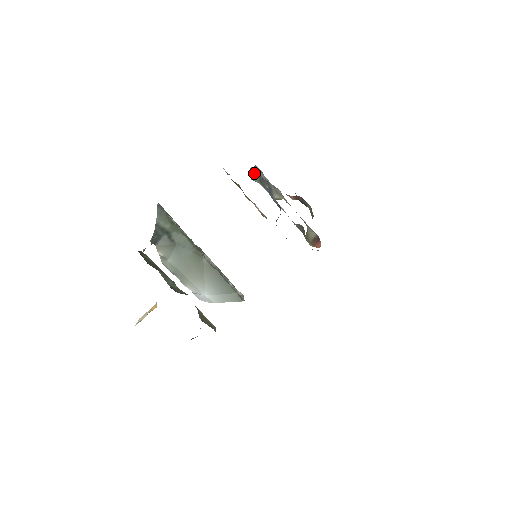
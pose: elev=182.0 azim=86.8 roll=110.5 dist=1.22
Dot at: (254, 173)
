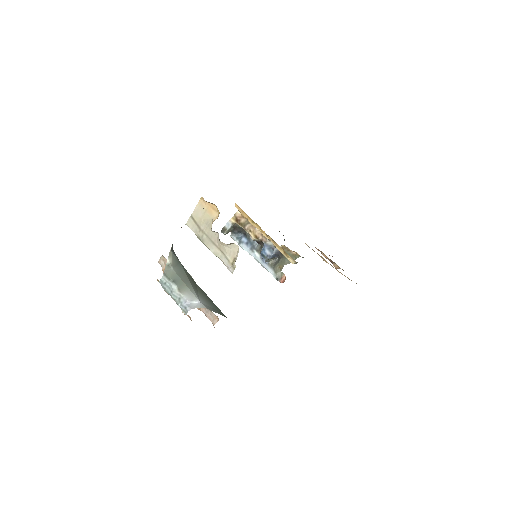
Dot at: (244, 231)
